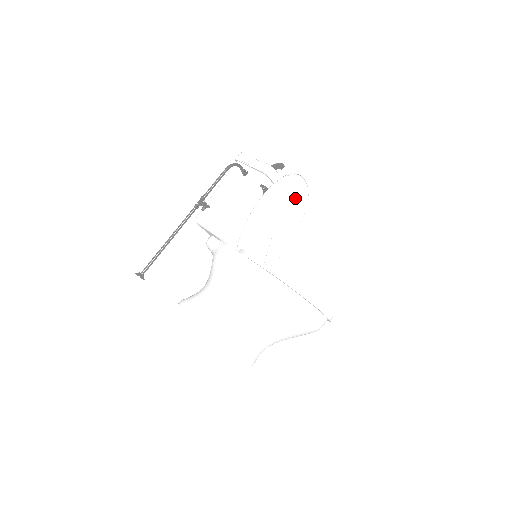
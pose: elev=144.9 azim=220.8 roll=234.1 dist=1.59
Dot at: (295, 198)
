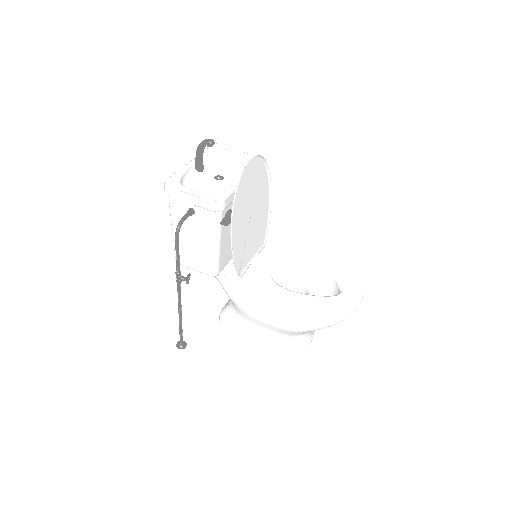
Dot at: (253, 178)
